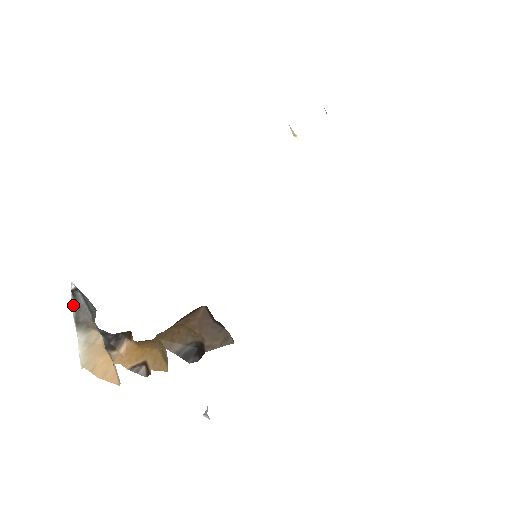
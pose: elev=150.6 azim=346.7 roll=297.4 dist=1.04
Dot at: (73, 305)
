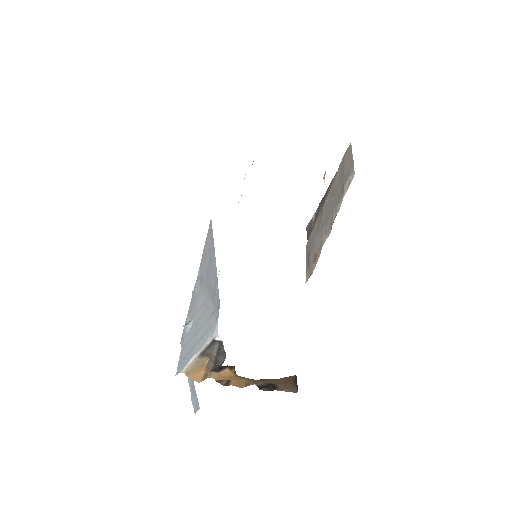
Dot at: (207, 345)
